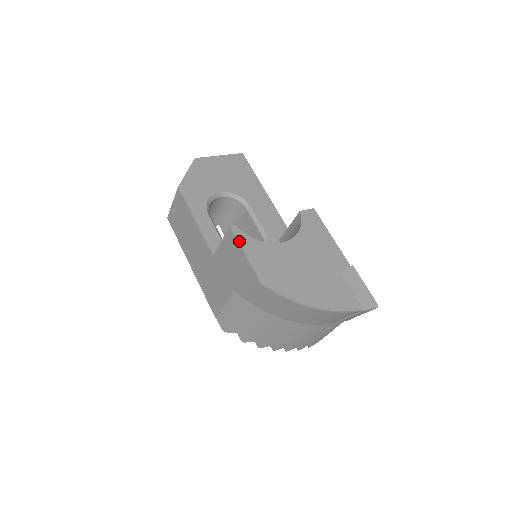
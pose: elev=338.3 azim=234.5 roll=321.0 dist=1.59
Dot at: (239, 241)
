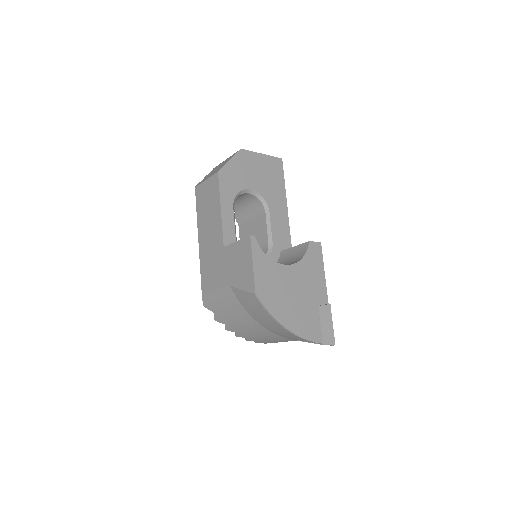
Dot at: (252, 252)
